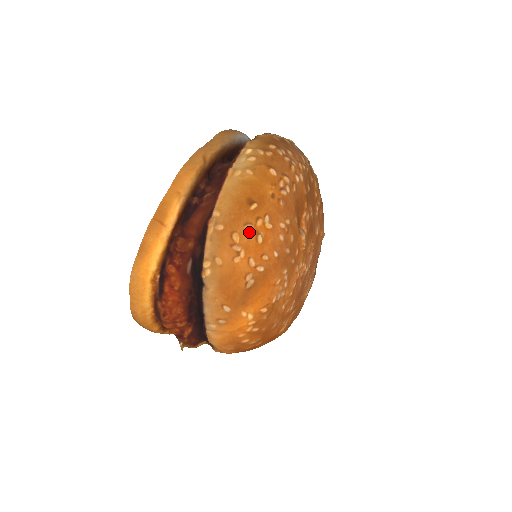
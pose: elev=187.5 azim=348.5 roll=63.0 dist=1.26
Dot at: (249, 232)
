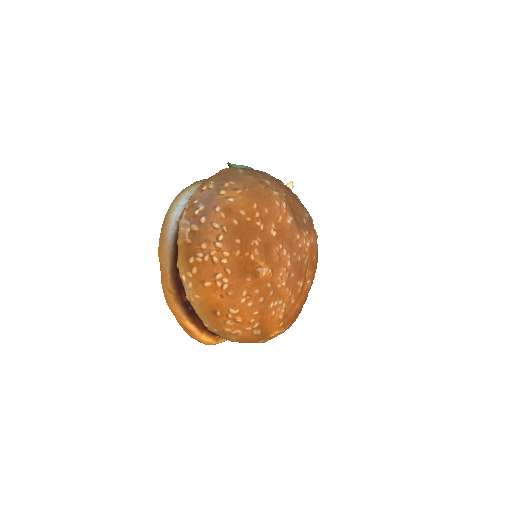
Dot at: (230, 324)
